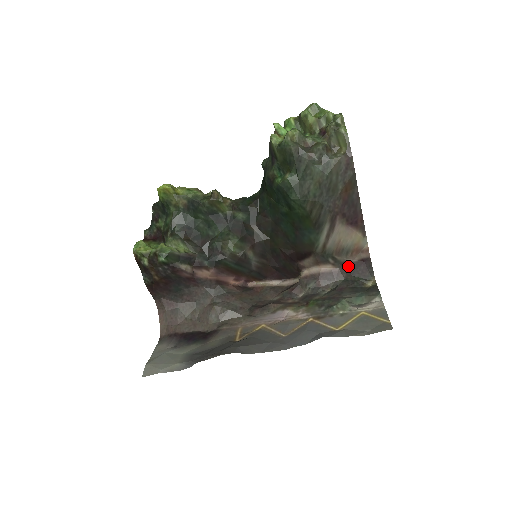
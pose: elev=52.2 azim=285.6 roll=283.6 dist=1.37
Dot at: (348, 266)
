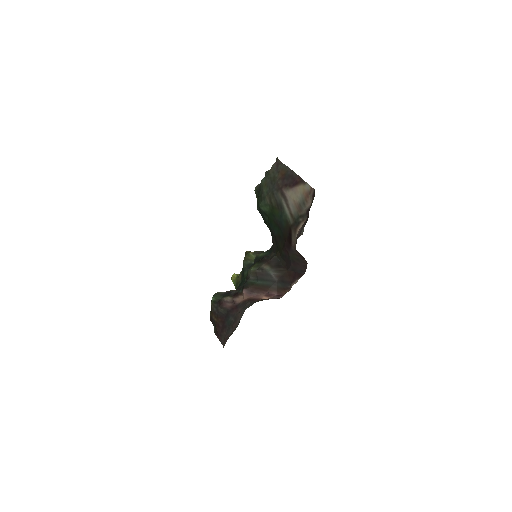
Dot at: occluded
